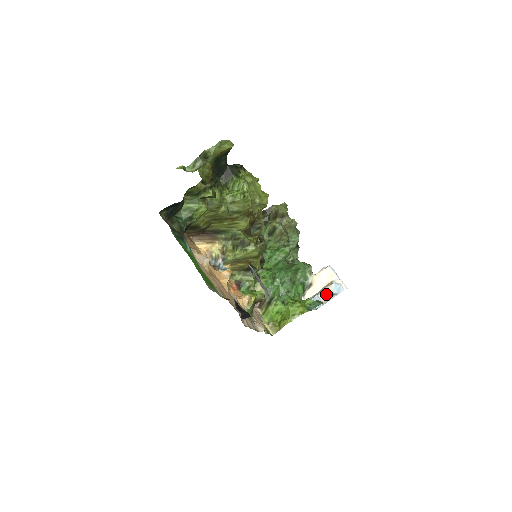
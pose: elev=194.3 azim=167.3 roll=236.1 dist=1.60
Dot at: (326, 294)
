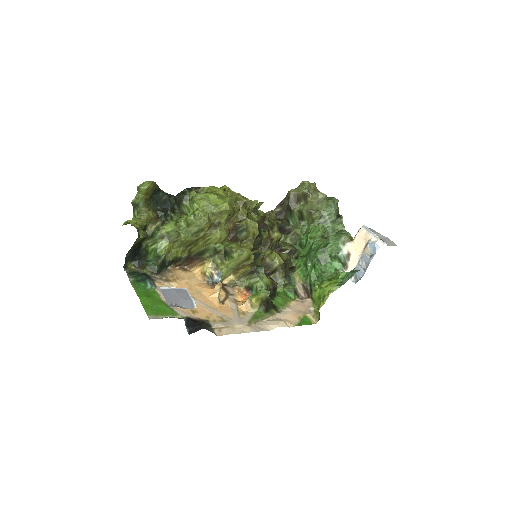
Dot at: (364, 259)
